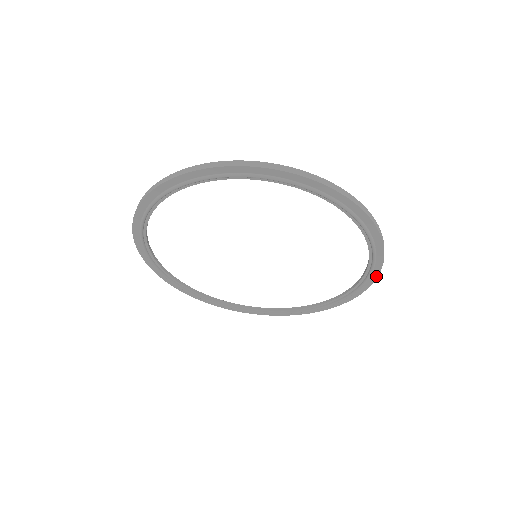
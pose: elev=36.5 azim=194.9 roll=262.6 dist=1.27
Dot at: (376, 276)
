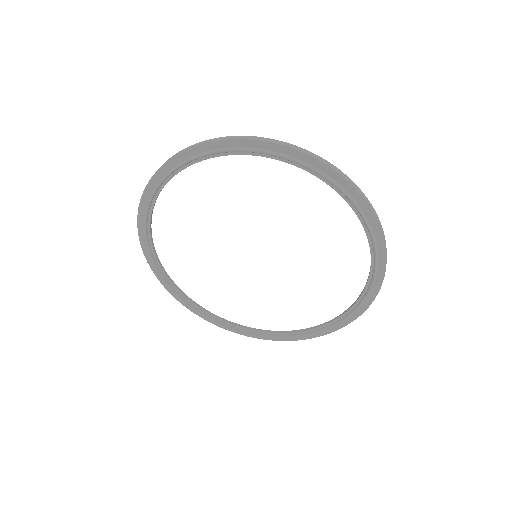
Dot at: (330, 332)
